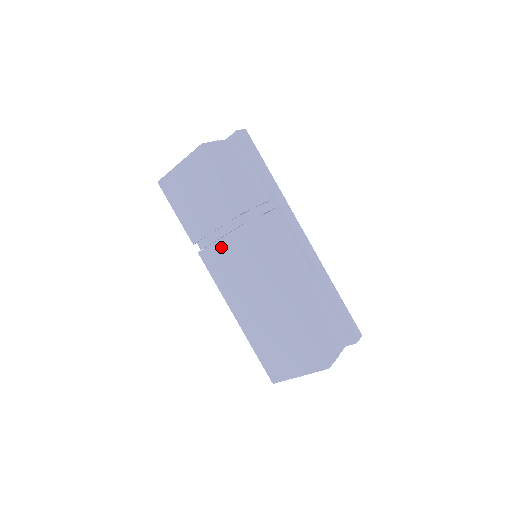
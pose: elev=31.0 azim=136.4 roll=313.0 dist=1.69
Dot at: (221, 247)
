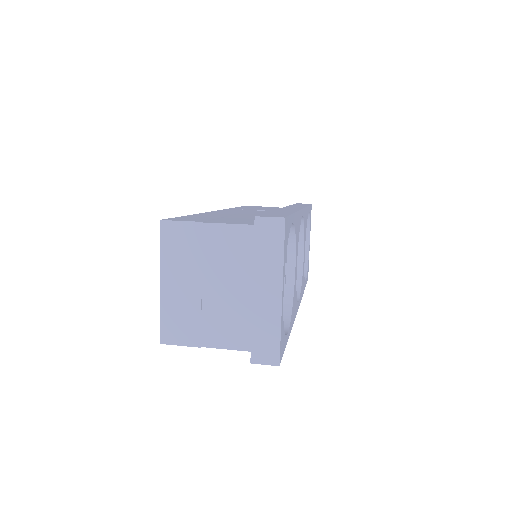
Dot at: occluded
